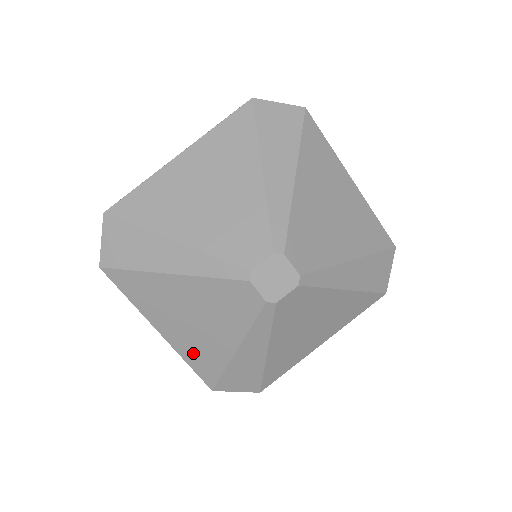
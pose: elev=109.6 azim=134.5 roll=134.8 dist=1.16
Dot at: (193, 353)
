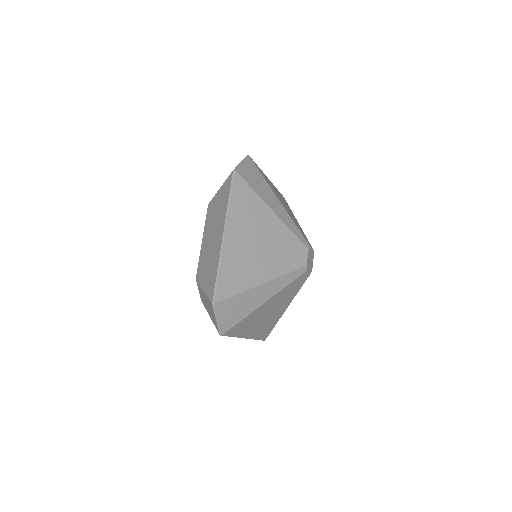
Dot at: (262, 331)
